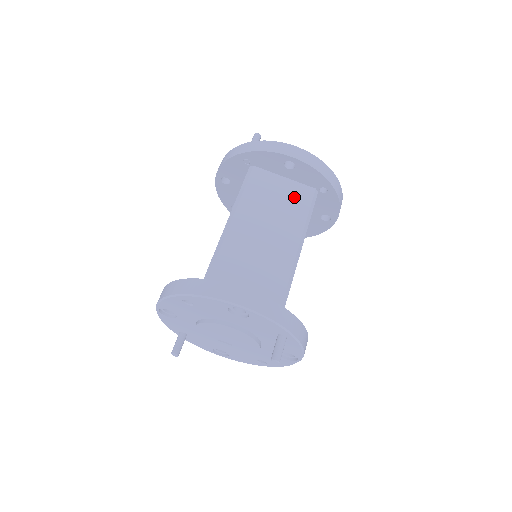
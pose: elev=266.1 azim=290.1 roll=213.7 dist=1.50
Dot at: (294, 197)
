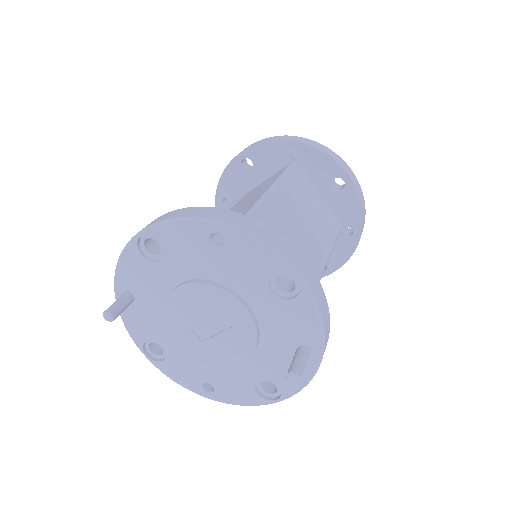
Dot at: (325, 218)
